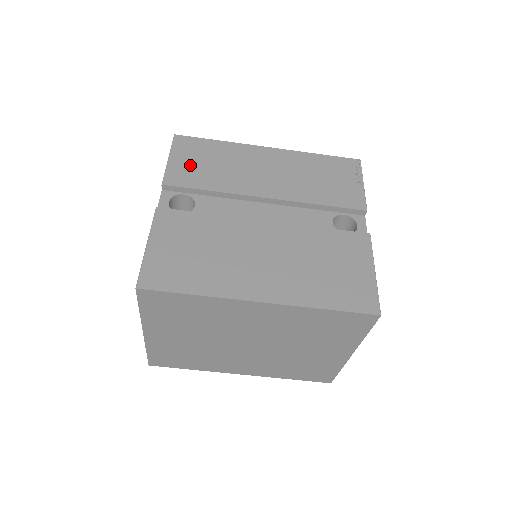
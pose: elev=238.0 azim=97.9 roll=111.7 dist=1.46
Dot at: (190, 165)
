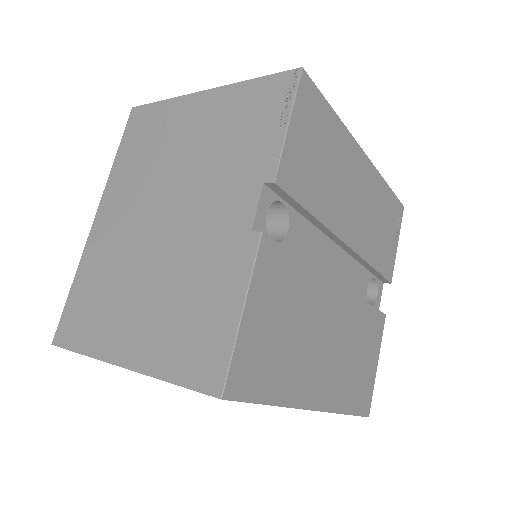
Dot at: (306, 152)
